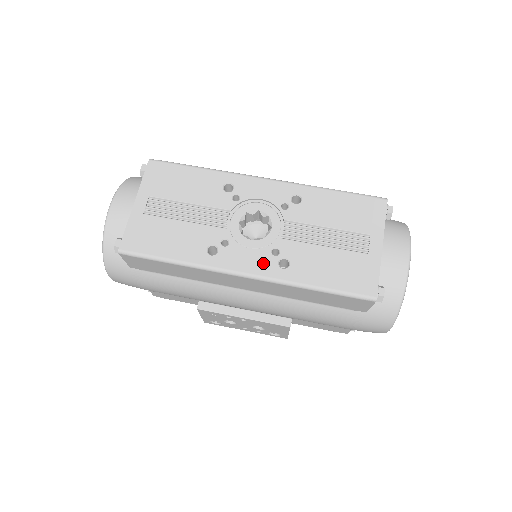
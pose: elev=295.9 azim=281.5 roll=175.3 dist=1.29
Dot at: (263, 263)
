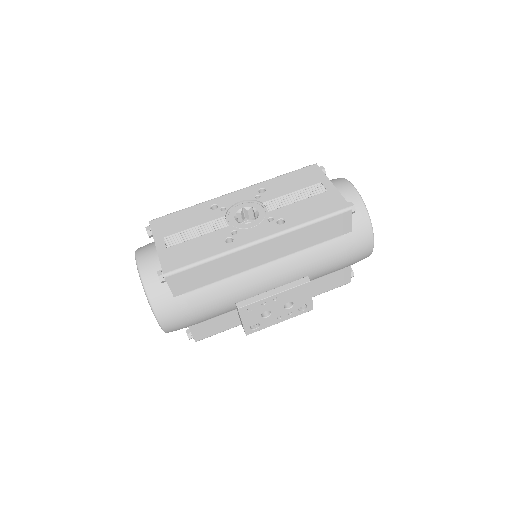
Dot at: (267, 228)
